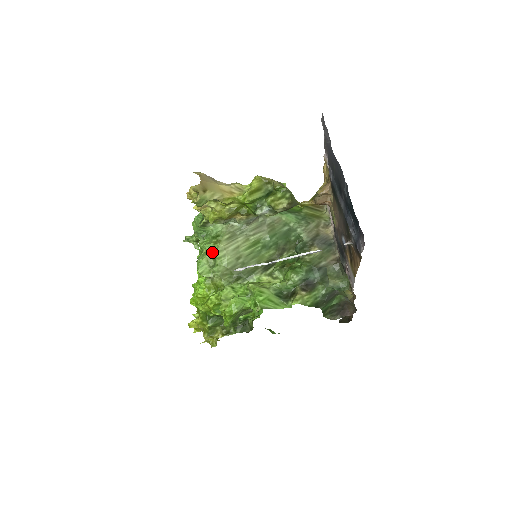
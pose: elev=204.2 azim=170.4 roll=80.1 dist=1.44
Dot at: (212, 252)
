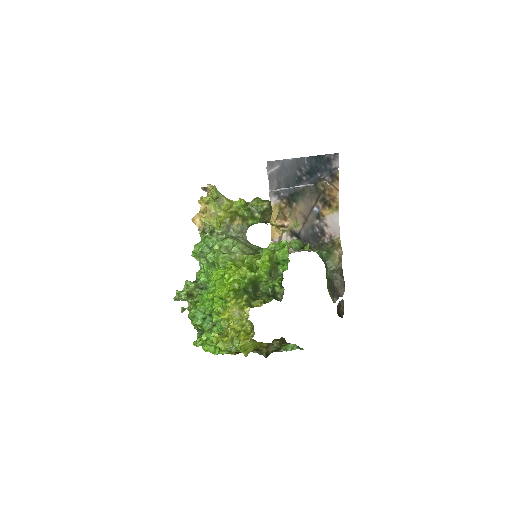
Dot at: (228, 238)
